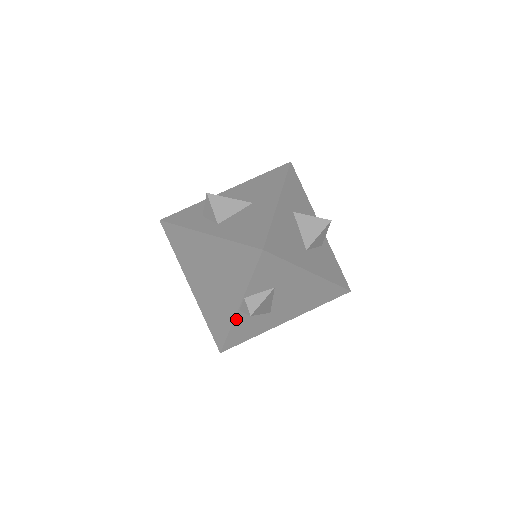
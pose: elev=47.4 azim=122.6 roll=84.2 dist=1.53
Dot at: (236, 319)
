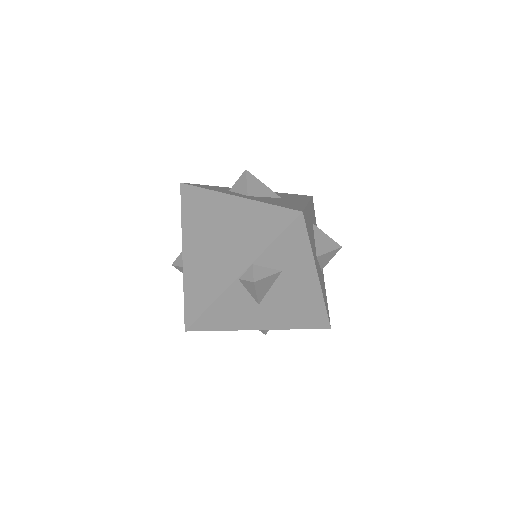
Dot at: (228, 290)
